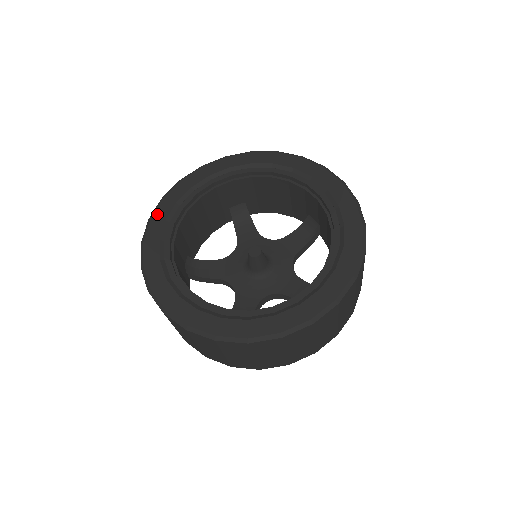
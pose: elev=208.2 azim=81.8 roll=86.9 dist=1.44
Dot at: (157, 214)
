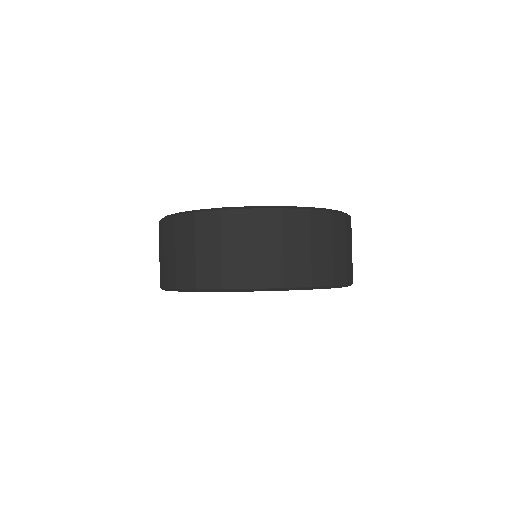
Dot at: occluded
